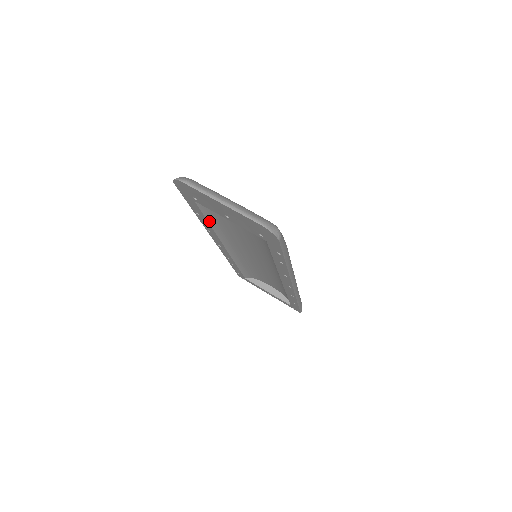
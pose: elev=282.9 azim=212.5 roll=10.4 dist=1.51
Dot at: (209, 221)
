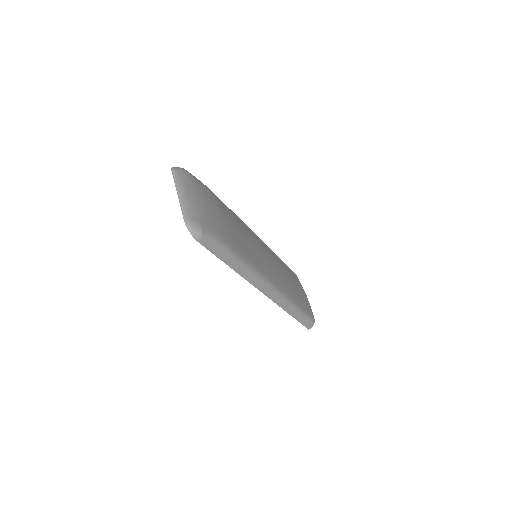
Dot at: occluded
